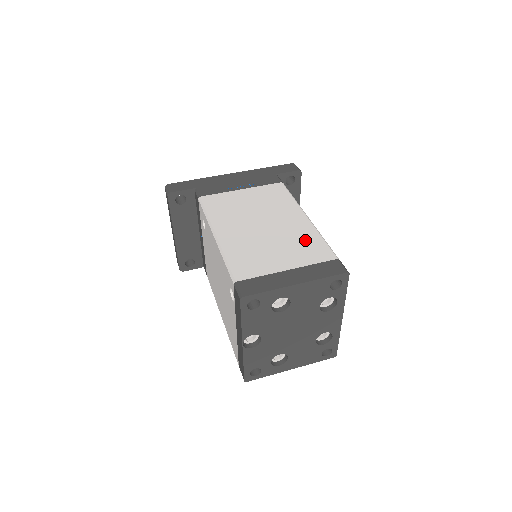
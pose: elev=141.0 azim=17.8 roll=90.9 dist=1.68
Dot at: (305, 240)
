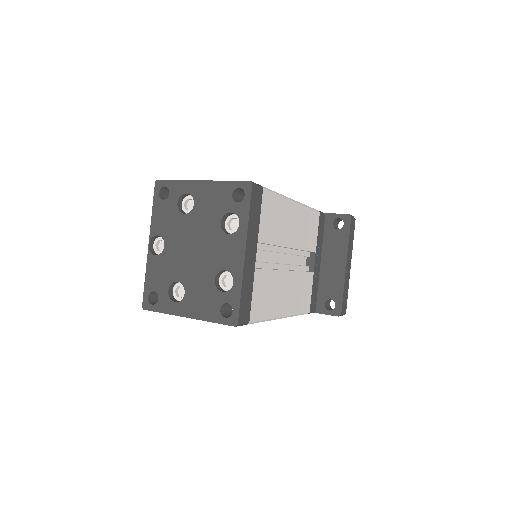
Dot at: occluded
